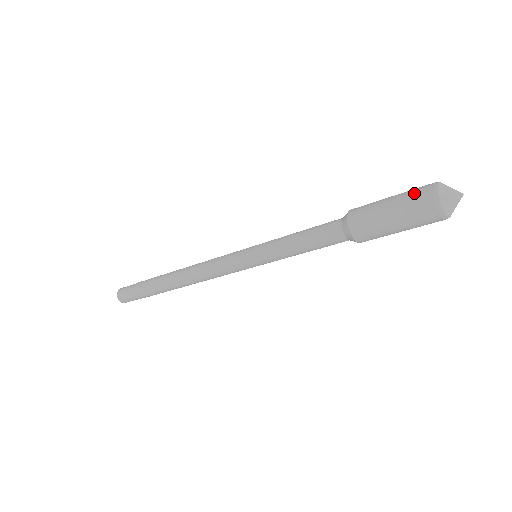
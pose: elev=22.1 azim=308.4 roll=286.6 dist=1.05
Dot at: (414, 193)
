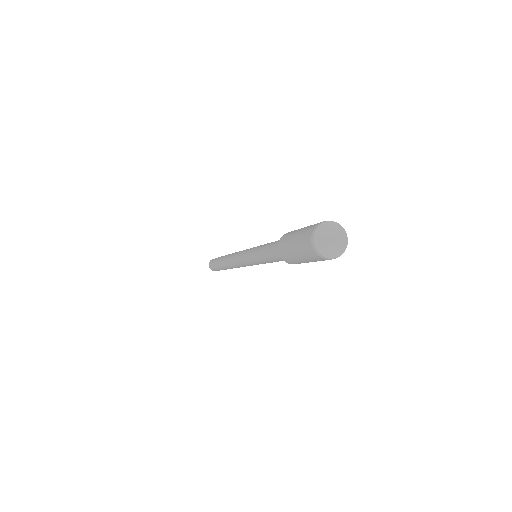
Dot at: (307, 229)
